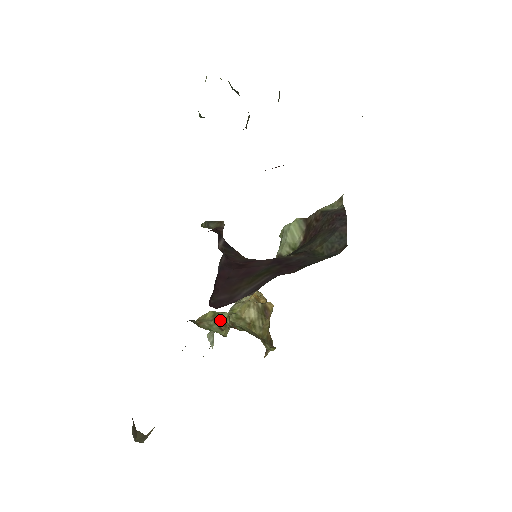
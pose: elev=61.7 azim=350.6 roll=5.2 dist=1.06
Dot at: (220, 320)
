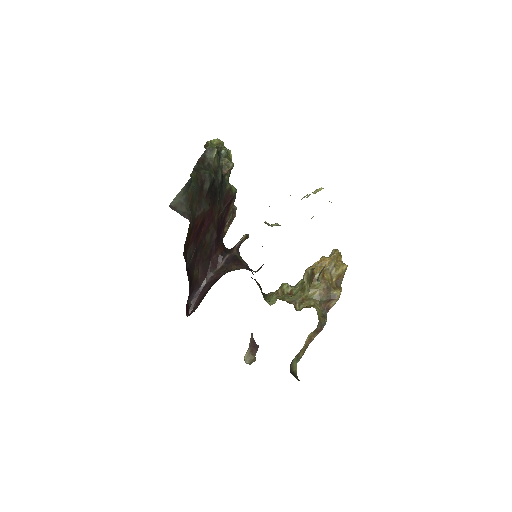
Dot at: (281, 291)
